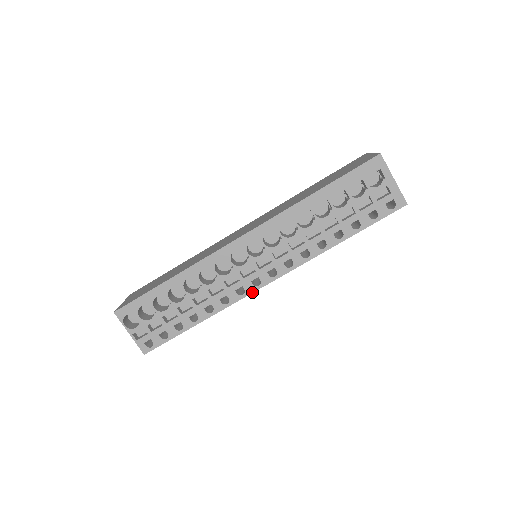
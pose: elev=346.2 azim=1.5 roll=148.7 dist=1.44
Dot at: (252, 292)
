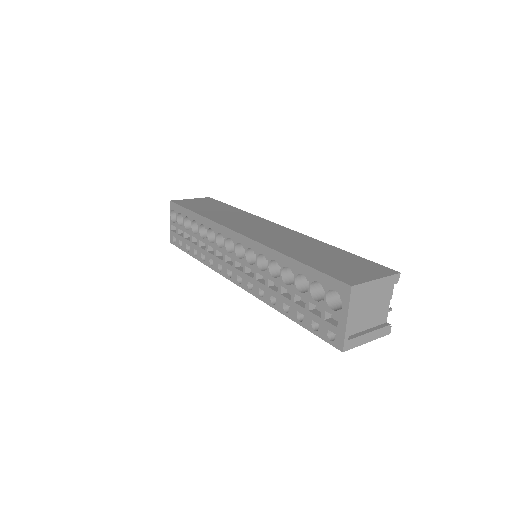
Dot at: (225, 276)
